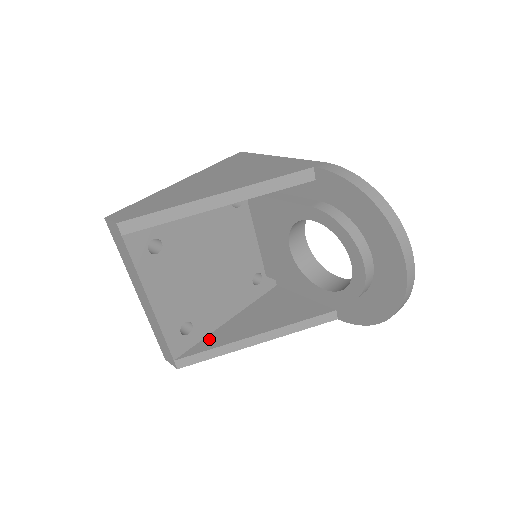
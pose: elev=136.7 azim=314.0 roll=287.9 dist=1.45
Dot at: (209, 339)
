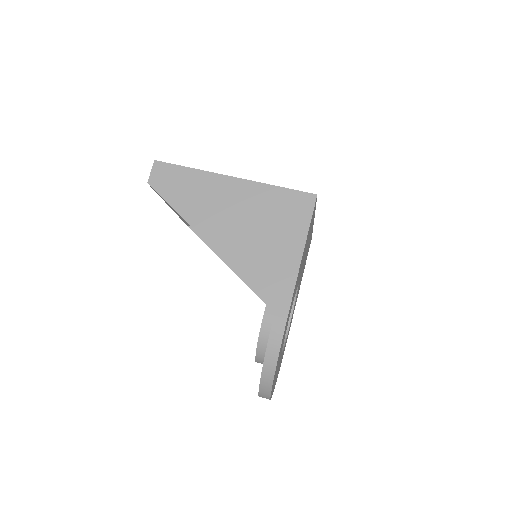
Dot at: occluded
